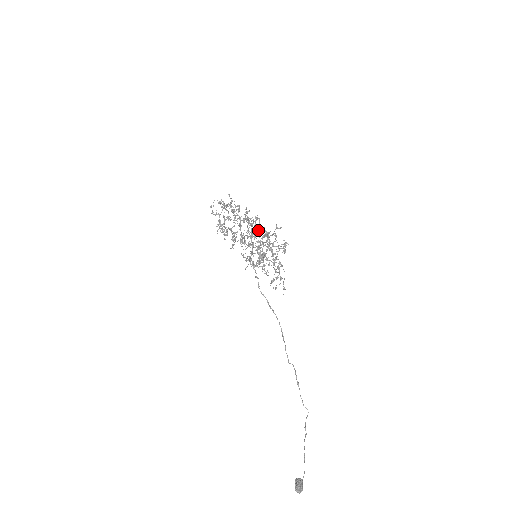
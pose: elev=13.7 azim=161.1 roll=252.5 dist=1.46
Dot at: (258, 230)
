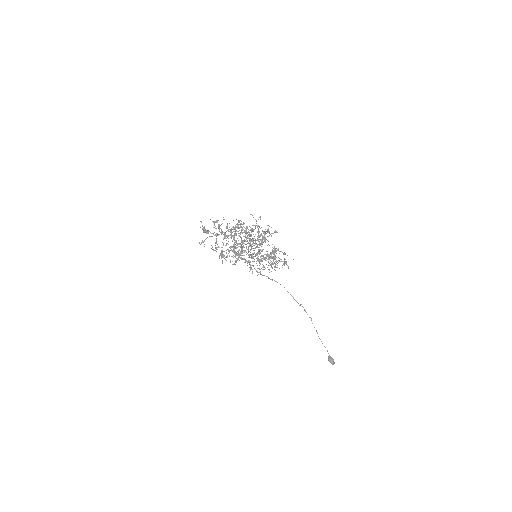
Dot at: (246, 233)
